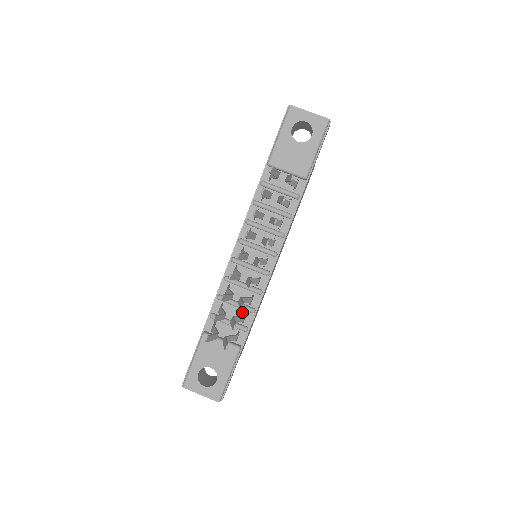
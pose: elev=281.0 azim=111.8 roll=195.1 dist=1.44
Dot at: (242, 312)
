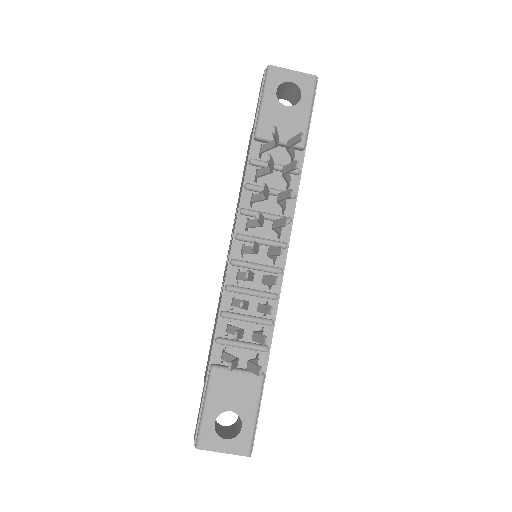
Dot at: (256, 328)
